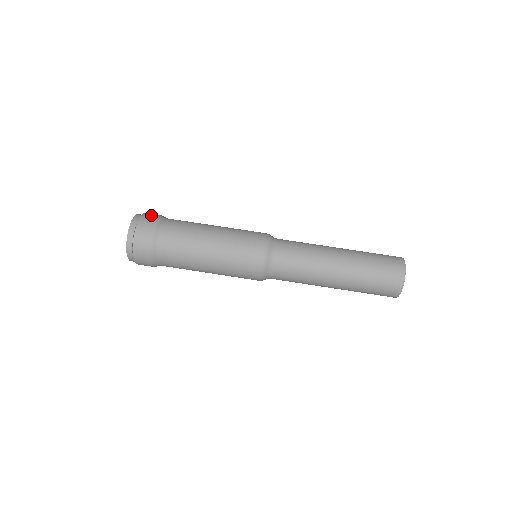
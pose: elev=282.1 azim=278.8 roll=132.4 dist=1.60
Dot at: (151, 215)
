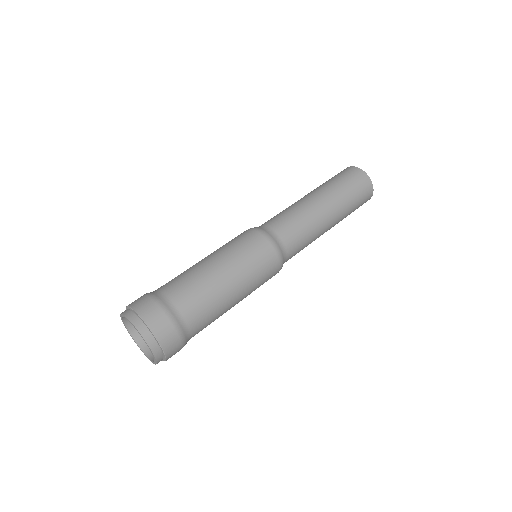
Dot at: (145, 304)
